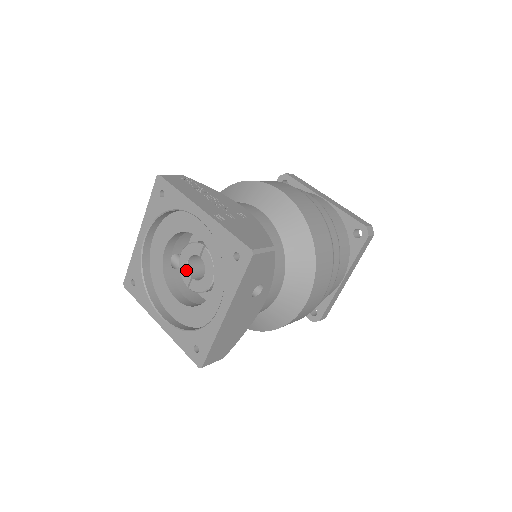
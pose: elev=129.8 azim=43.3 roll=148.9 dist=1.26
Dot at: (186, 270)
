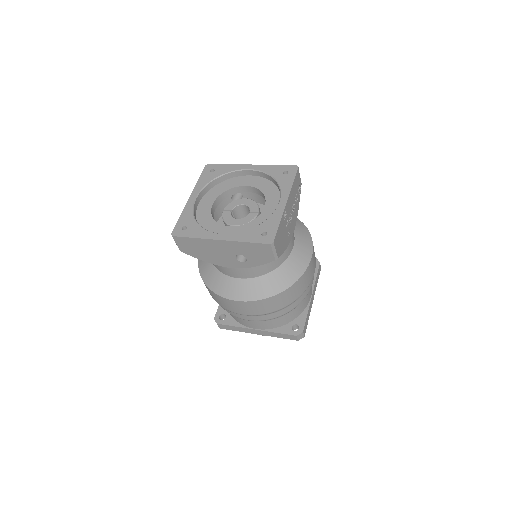
Dot at: (236, 205)
